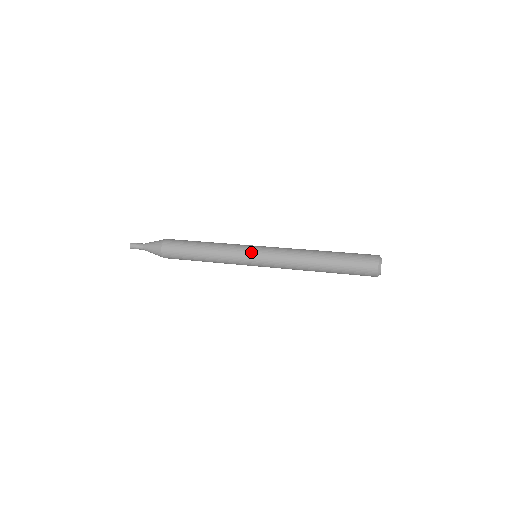
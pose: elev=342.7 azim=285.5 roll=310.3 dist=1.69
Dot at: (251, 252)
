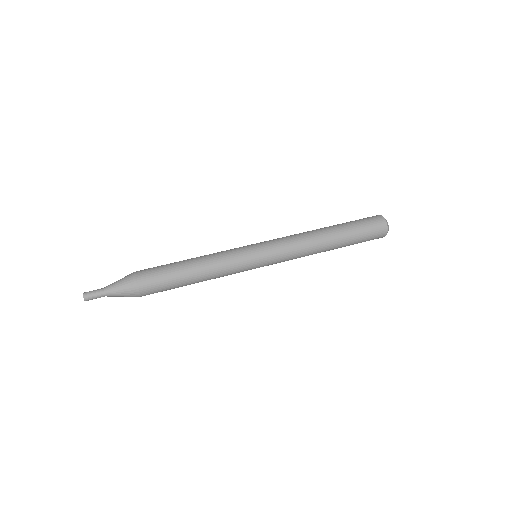
Dot at: (256, 259)
